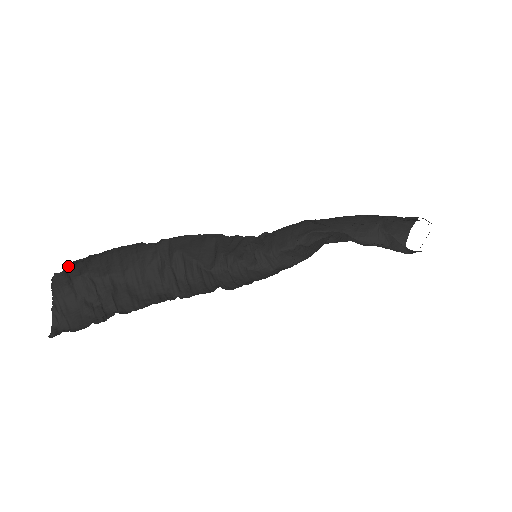
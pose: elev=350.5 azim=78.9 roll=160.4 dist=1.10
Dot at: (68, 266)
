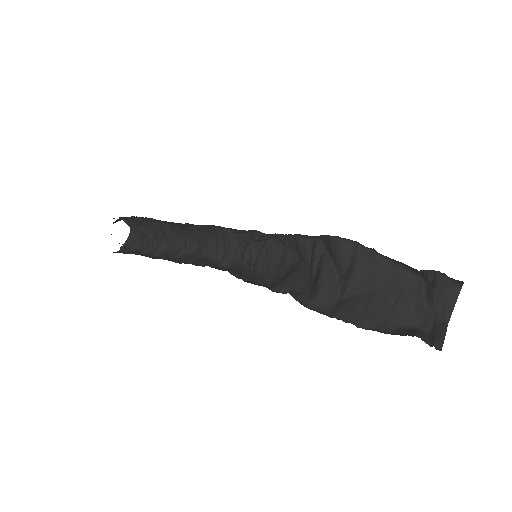
Dot at: occluded
